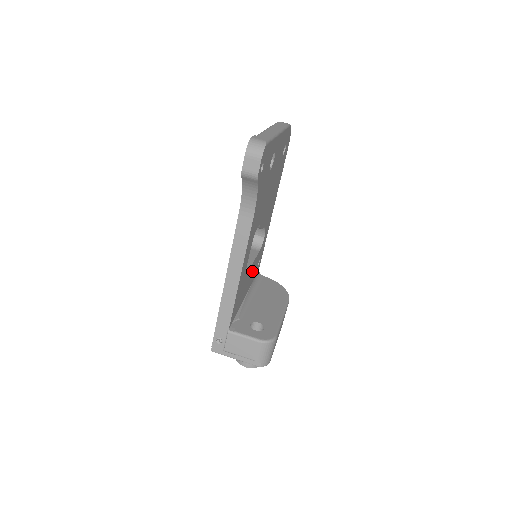
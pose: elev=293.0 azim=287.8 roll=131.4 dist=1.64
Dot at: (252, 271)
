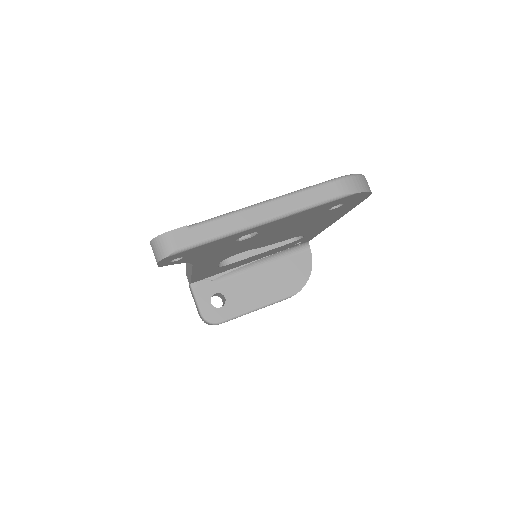
Dot at: (265, 253)
